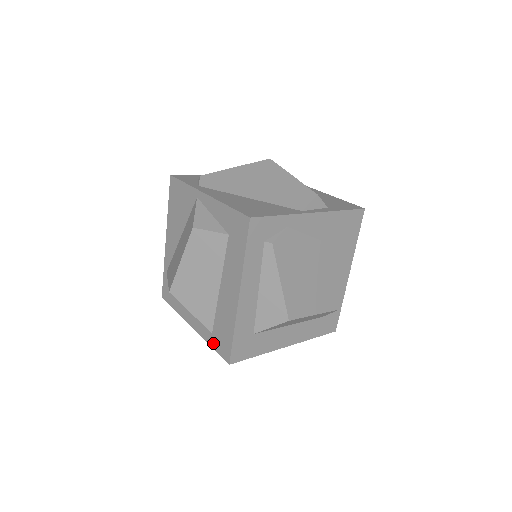
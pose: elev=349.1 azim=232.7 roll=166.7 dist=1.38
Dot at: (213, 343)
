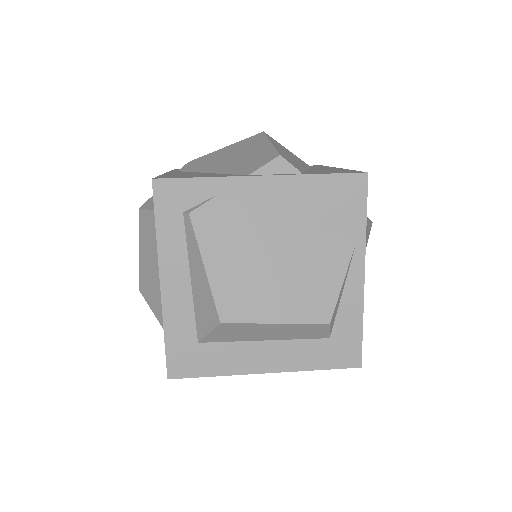
Dot at: occluded
